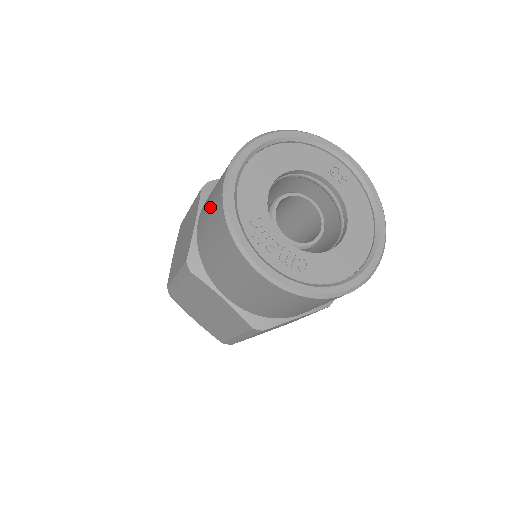
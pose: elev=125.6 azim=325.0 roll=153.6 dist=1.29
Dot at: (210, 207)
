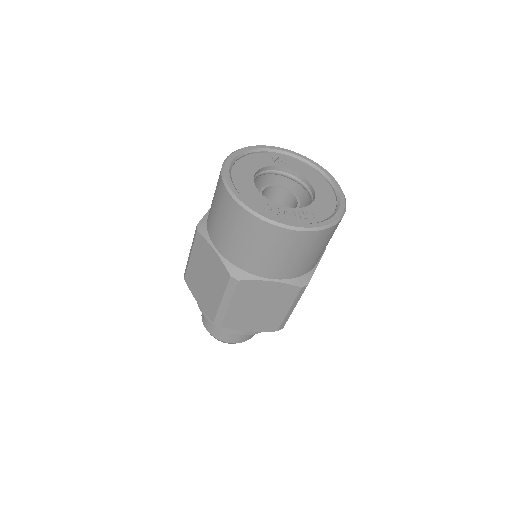
Dot at: (227, 224)
